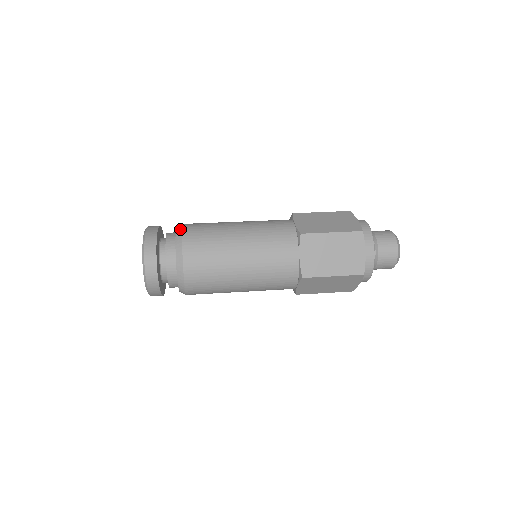
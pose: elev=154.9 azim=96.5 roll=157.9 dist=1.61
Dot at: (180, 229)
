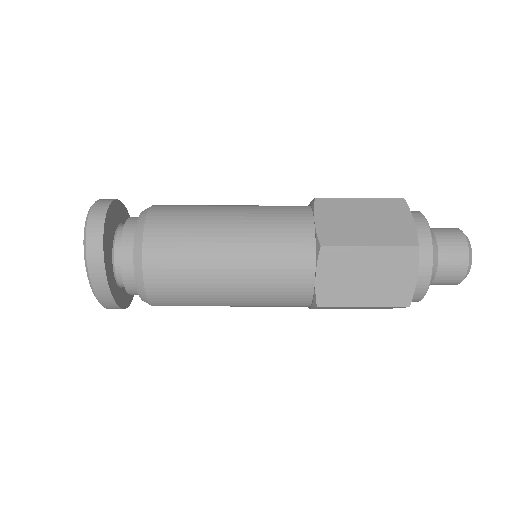
Dot at: occluded
